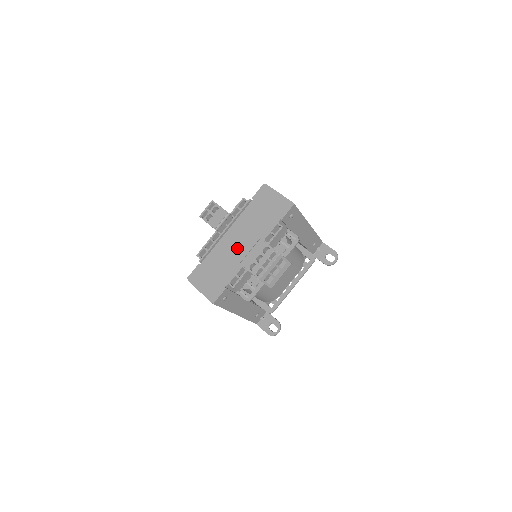
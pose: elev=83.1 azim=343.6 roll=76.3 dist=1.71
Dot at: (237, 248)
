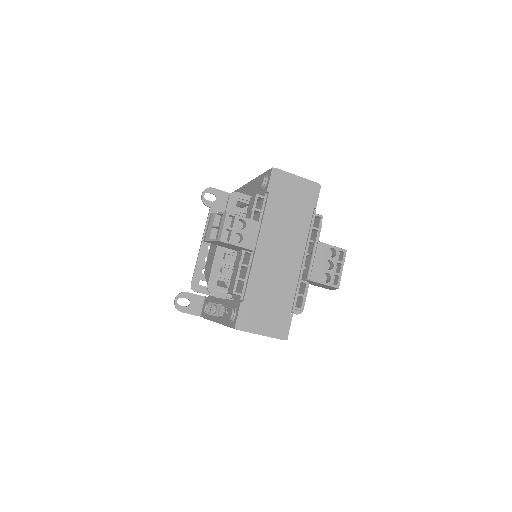
Dot at: (281, 262)
